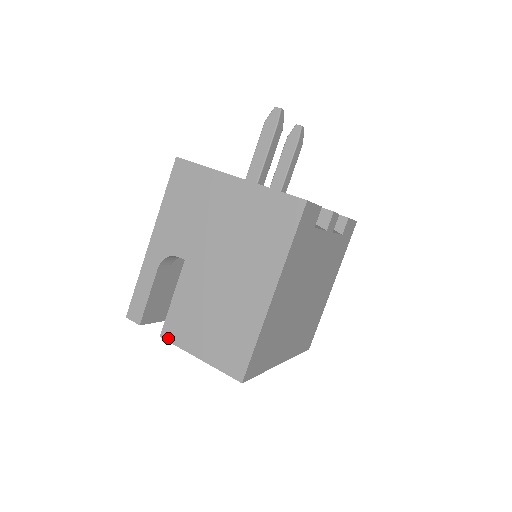
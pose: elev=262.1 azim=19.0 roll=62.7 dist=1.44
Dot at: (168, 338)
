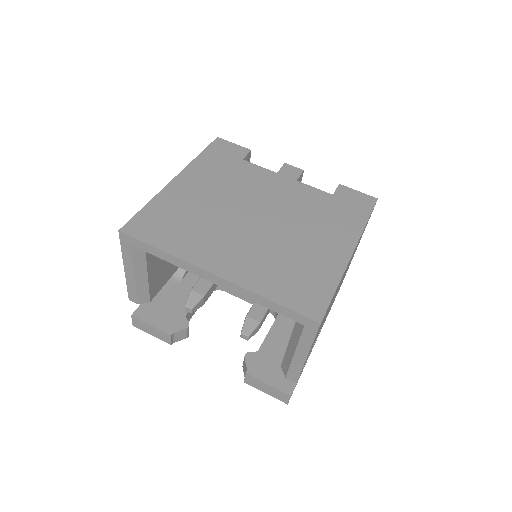
Dot at: (130, 292)
